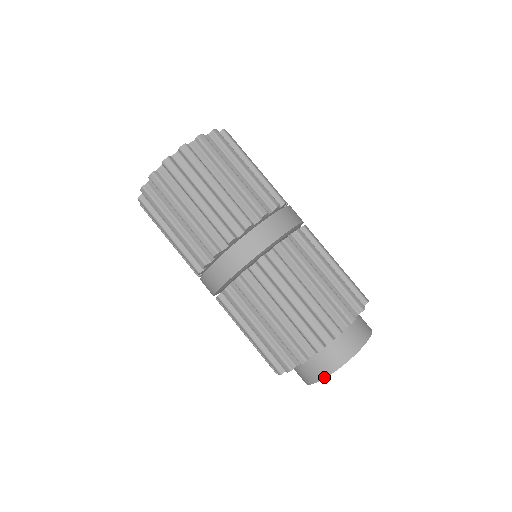
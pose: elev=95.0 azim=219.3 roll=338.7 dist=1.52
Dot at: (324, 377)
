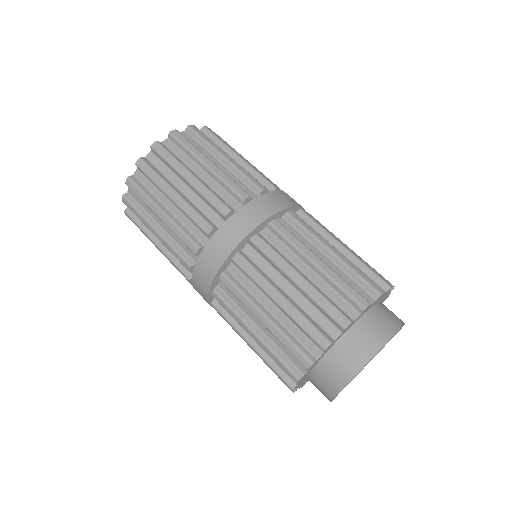
Dot at: (330, 401)
